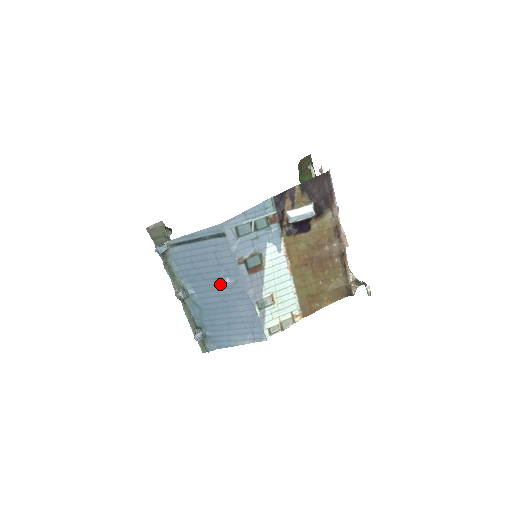
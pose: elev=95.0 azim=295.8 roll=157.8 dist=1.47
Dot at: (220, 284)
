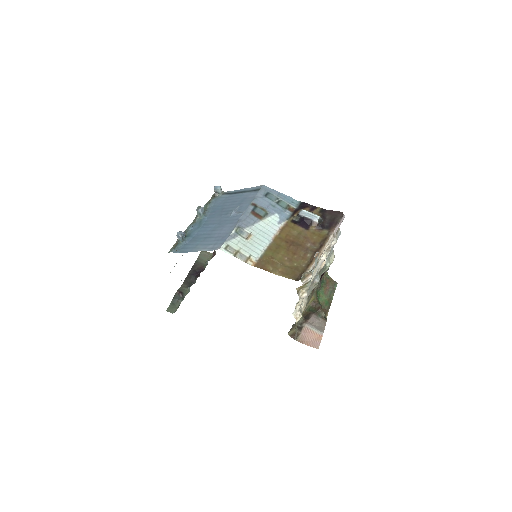
Dot at: (228, 214)
